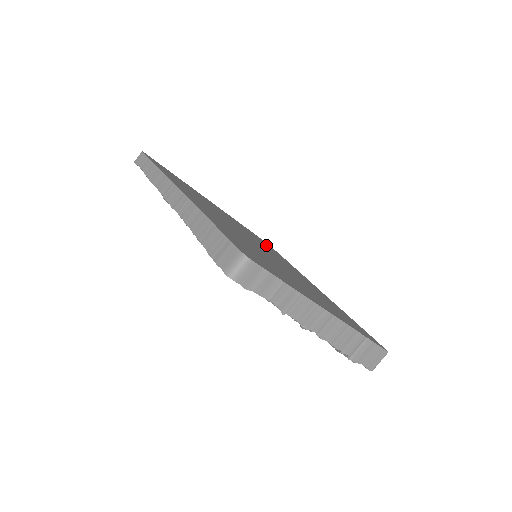
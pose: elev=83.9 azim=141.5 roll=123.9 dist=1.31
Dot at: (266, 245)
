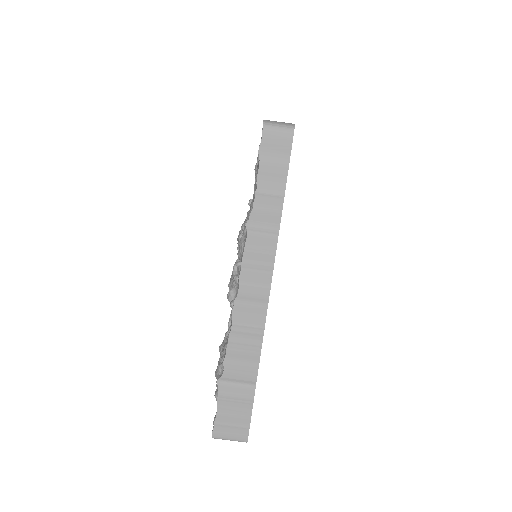
Dot at: occluded
